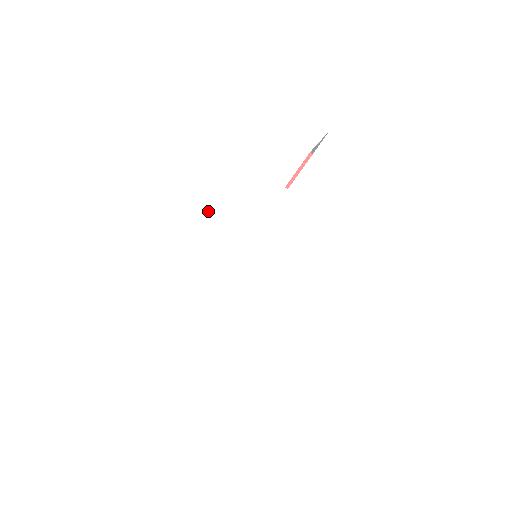
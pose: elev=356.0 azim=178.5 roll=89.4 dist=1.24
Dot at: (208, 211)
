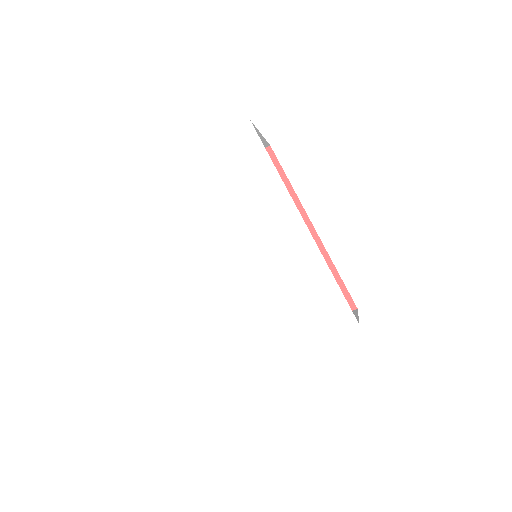
Dot at: (188, 267)
